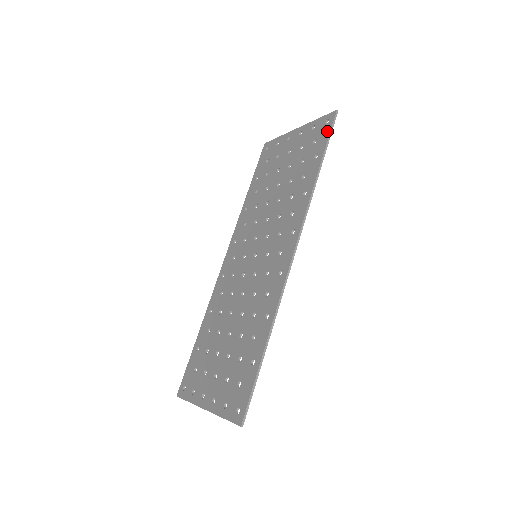
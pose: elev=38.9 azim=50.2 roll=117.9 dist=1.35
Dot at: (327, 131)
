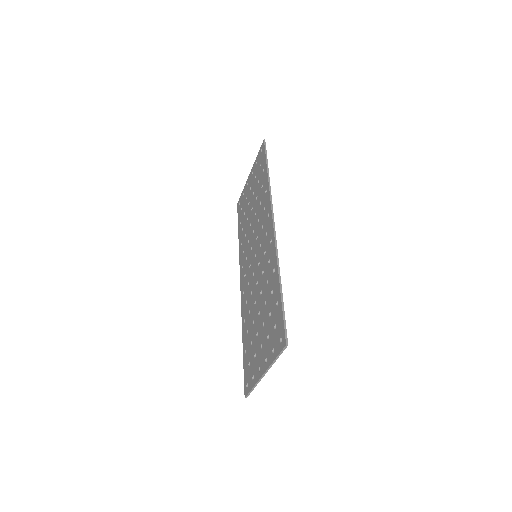
Dot at: (263, 153)
